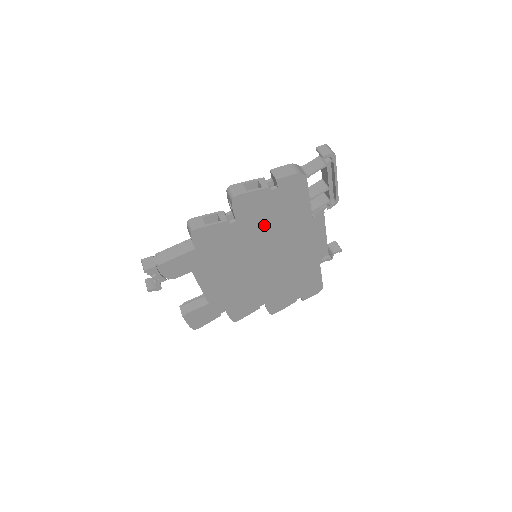
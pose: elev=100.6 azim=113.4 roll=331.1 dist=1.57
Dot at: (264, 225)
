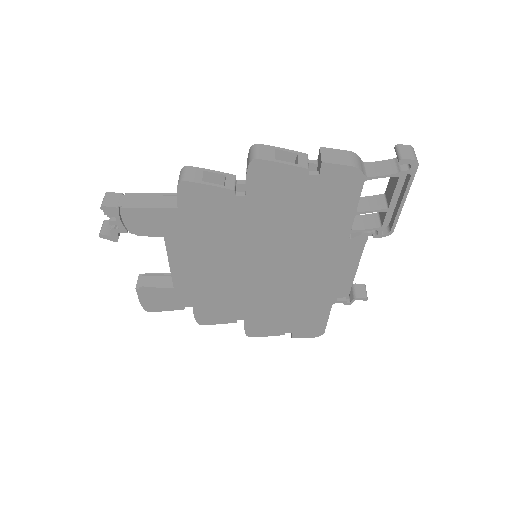
Dot at: (281, 219)
